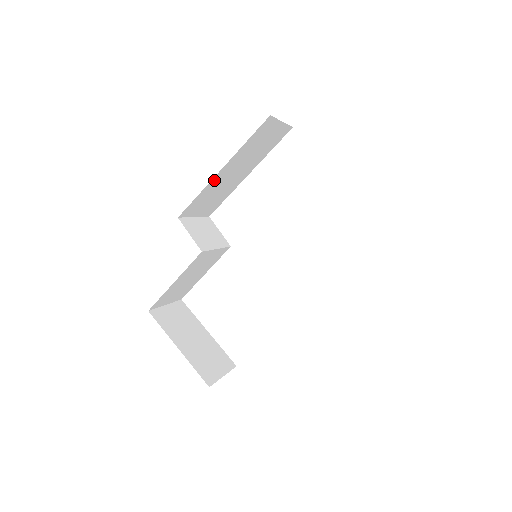
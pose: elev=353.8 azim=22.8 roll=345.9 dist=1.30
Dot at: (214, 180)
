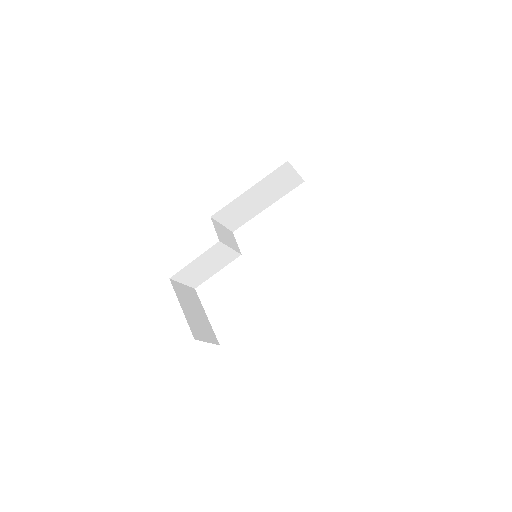
Dot at: (242, 197)
